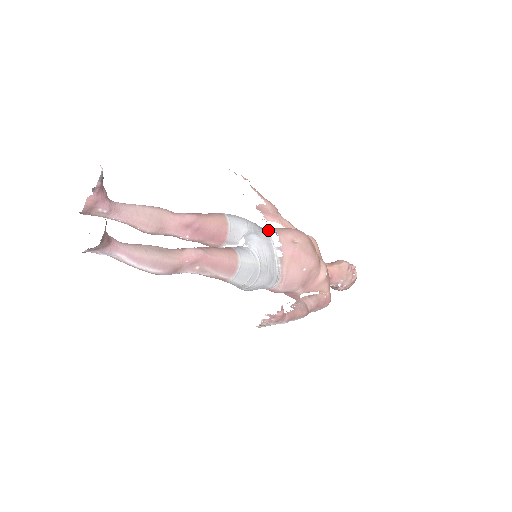
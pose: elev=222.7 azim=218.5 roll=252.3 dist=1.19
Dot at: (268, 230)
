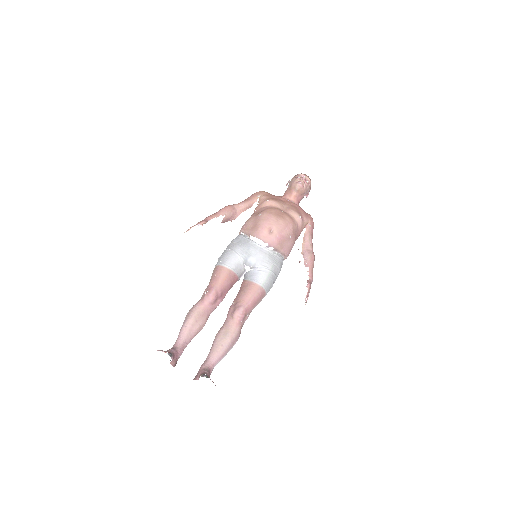
Dot at: (246, 235)
